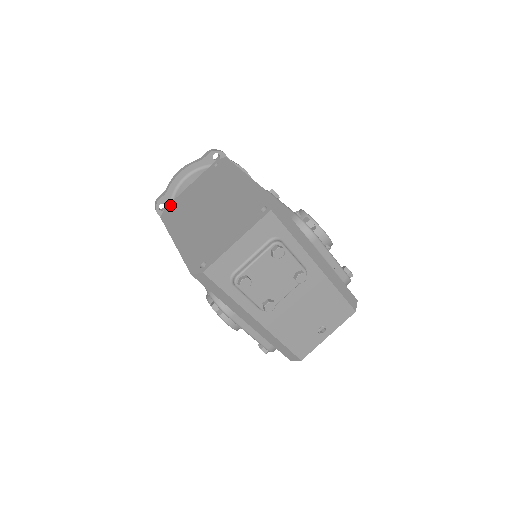
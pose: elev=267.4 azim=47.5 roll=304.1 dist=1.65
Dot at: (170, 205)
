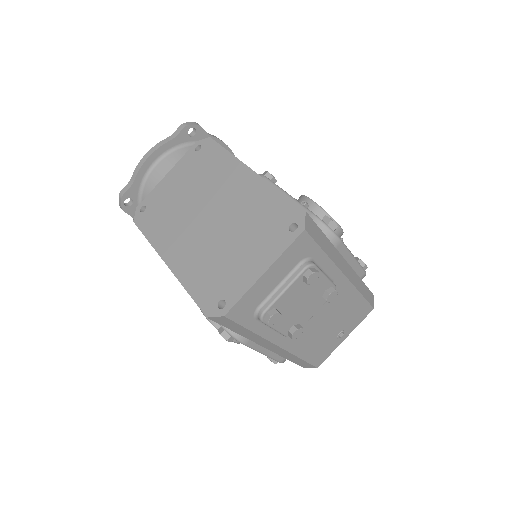
Dot at: (143, 204)
